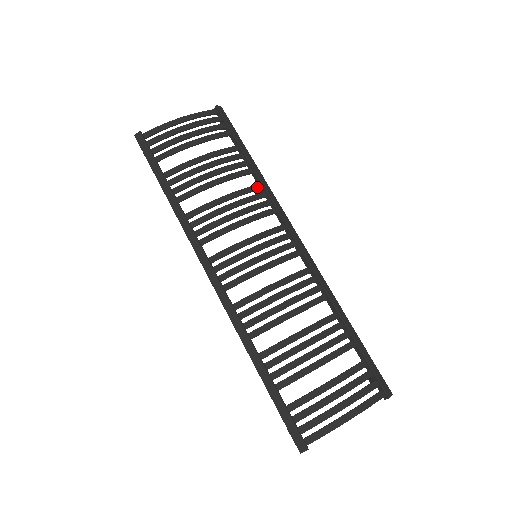
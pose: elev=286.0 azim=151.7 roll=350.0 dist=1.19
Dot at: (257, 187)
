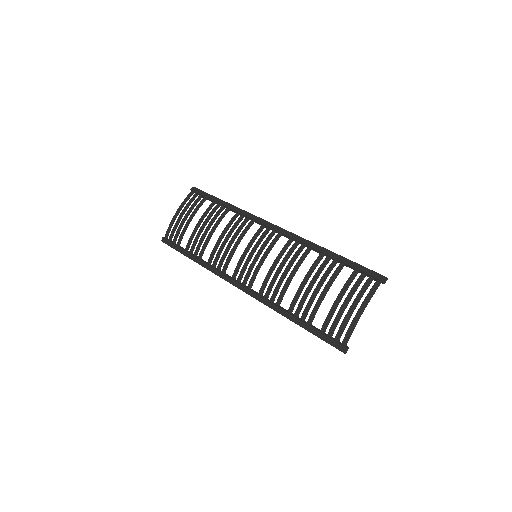
Dot at: (235, 216)
